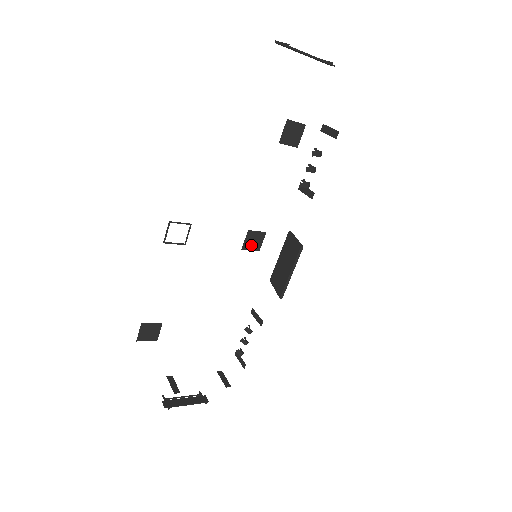
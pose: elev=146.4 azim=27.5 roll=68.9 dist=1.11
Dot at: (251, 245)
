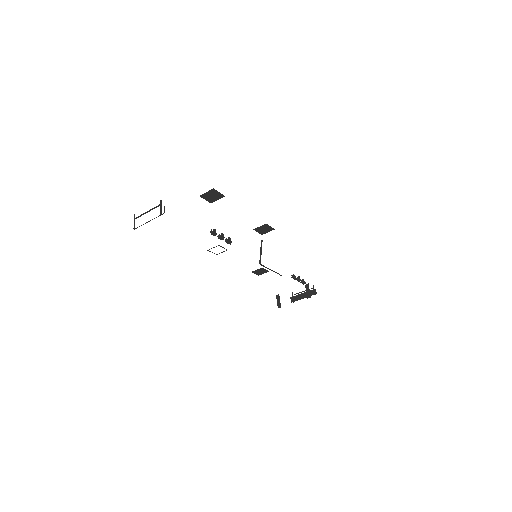
Dot at: (265, 231)
